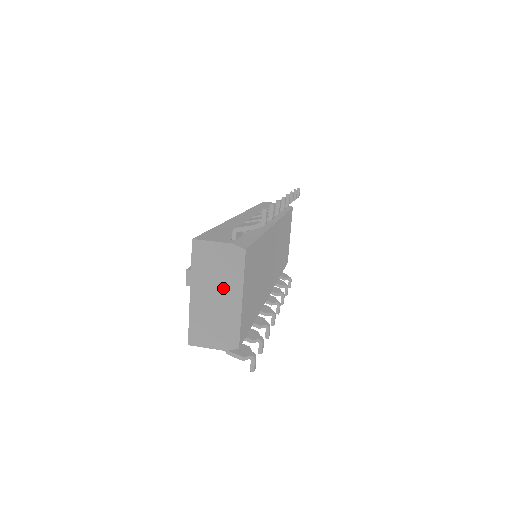
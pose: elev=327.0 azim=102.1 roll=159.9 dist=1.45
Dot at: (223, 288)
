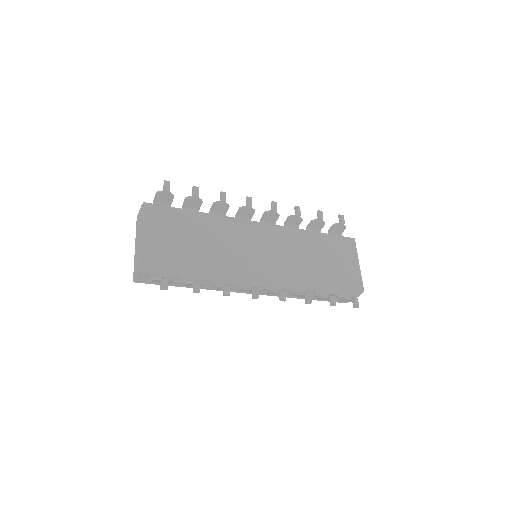
Dot at: (140, 233)
